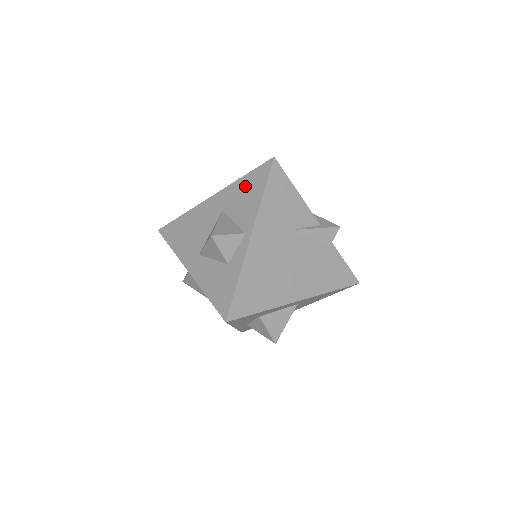
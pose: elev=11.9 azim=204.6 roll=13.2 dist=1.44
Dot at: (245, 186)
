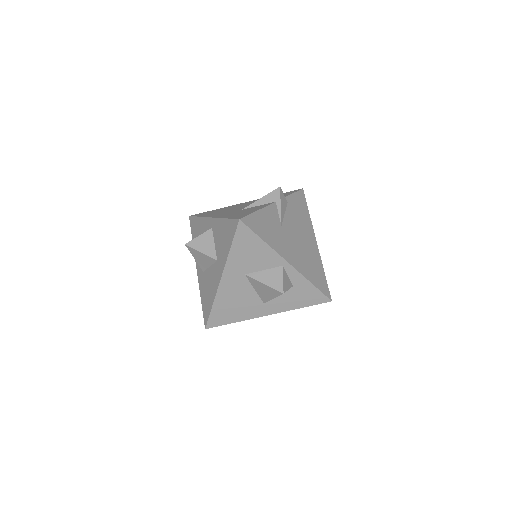
Dot at: (242, 251)
